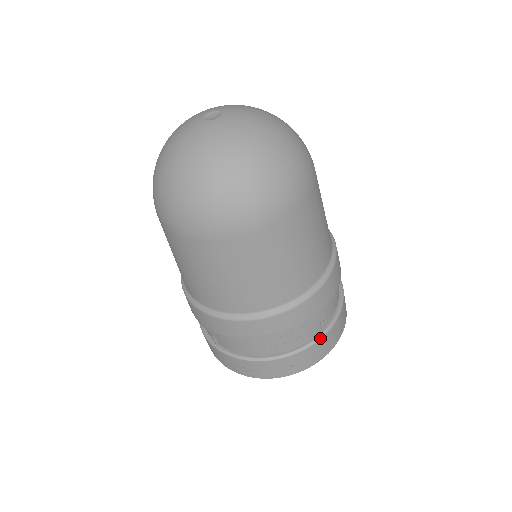
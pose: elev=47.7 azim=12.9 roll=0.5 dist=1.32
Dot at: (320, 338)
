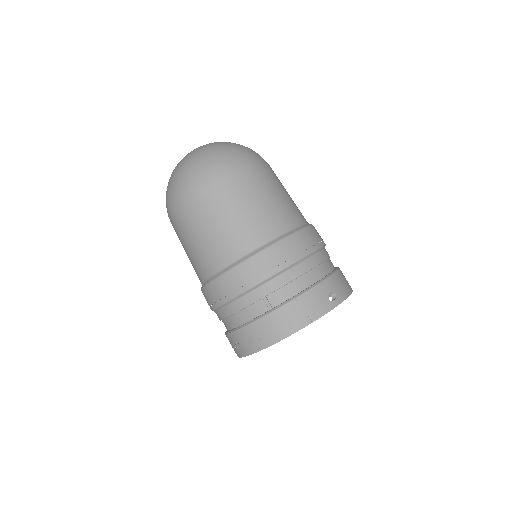
Dot at: (264, 315)
